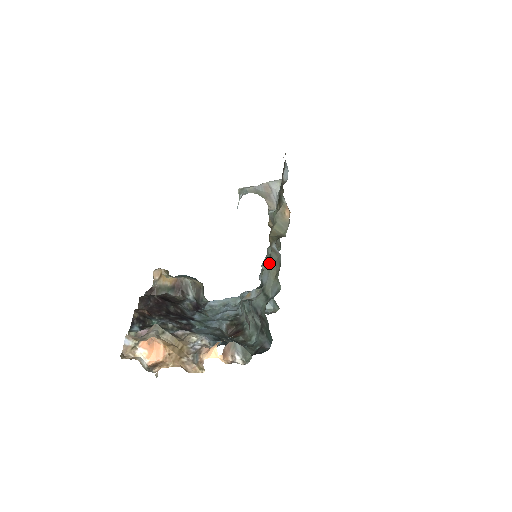
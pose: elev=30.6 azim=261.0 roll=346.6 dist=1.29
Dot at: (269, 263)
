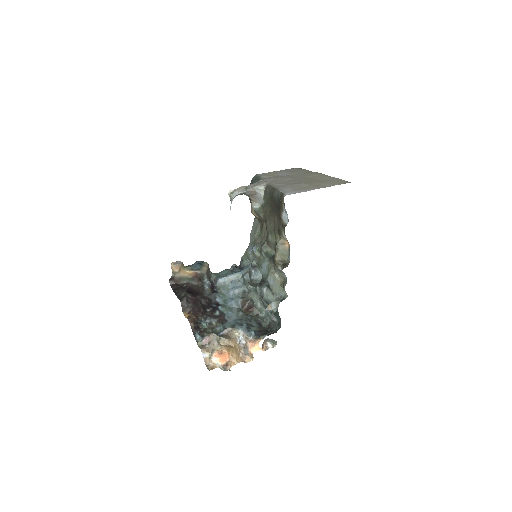
Dot at: (273, 272)
